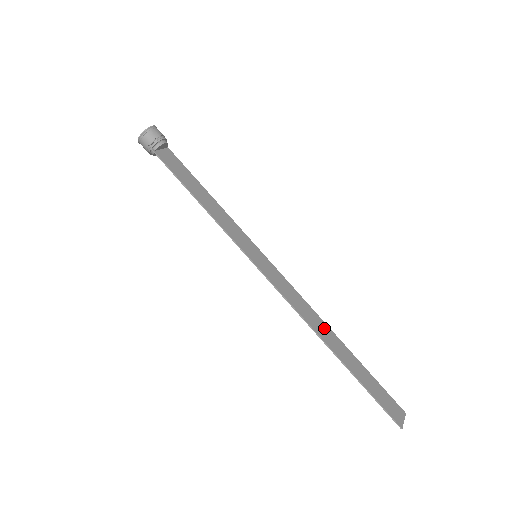
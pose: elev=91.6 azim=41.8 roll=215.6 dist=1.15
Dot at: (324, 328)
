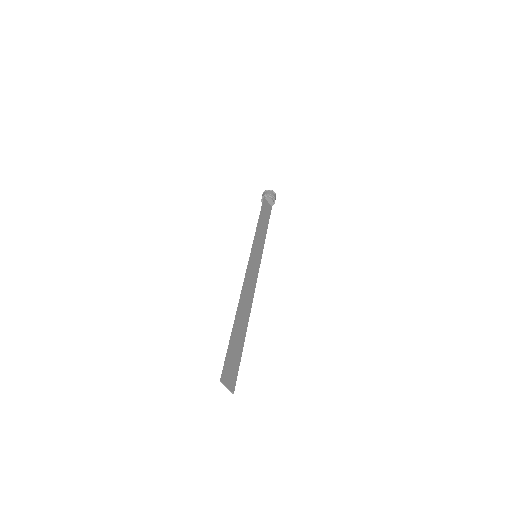
Dot at: (247, 307)
